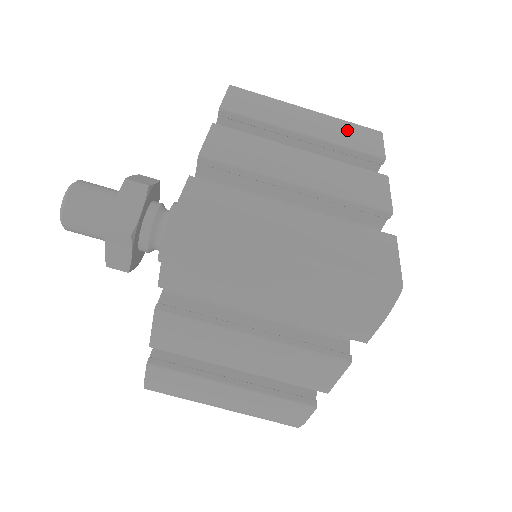
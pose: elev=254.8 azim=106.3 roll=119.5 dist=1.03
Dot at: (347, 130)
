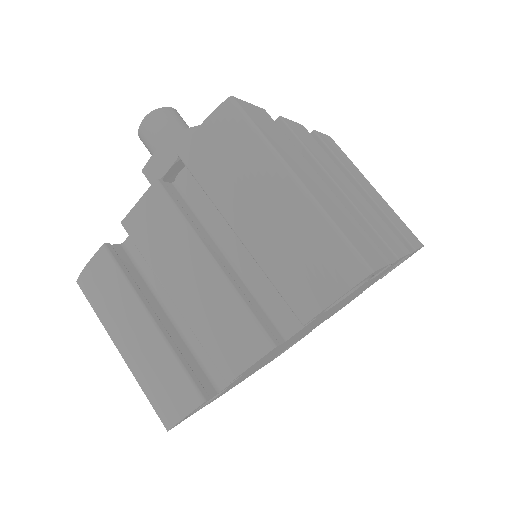
Dot at: (397, 219)
